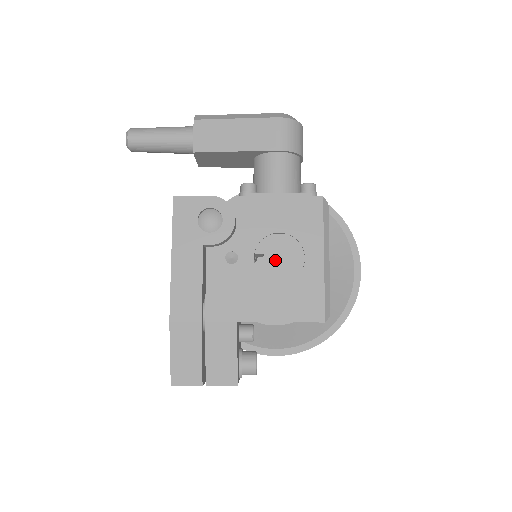
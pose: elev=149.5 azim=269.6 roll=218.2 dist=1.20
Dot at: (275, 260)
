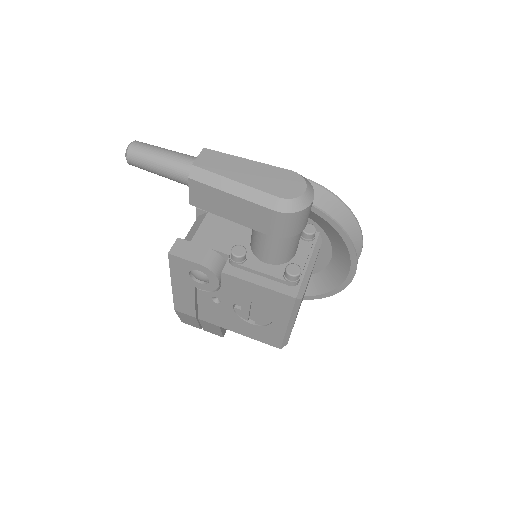
Dot at: (251, 310)
